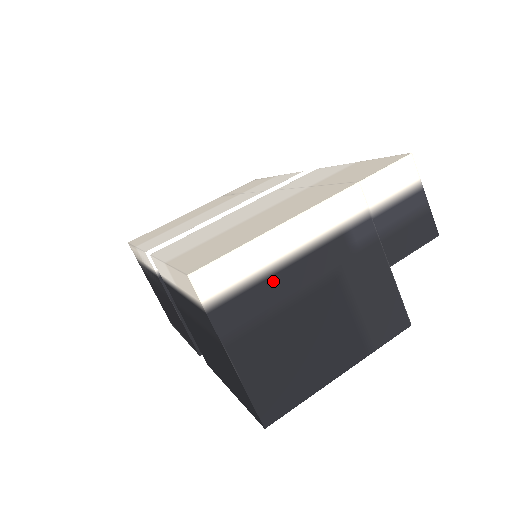
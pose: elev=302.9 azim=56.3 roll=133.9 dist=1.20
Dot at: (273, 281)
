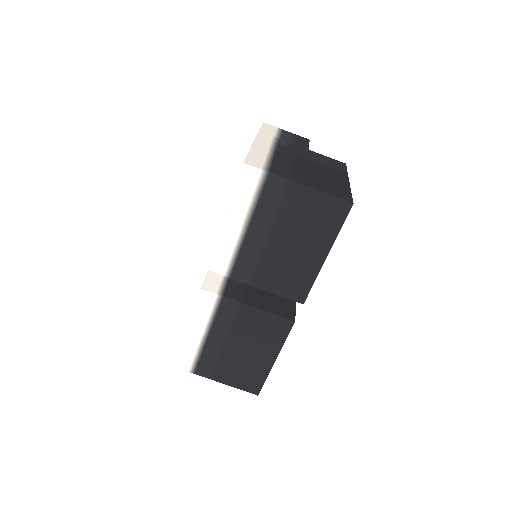
Dot at: (277, 160)
